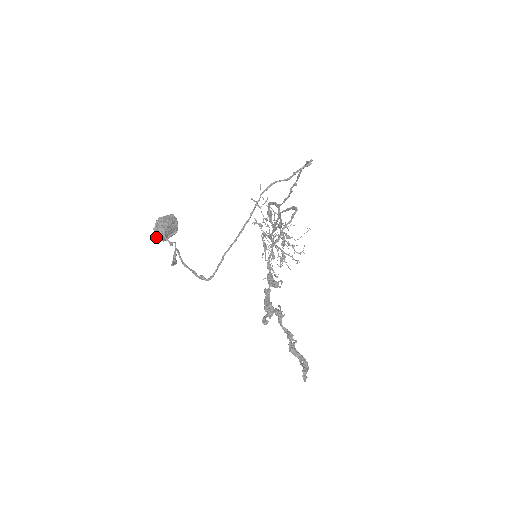
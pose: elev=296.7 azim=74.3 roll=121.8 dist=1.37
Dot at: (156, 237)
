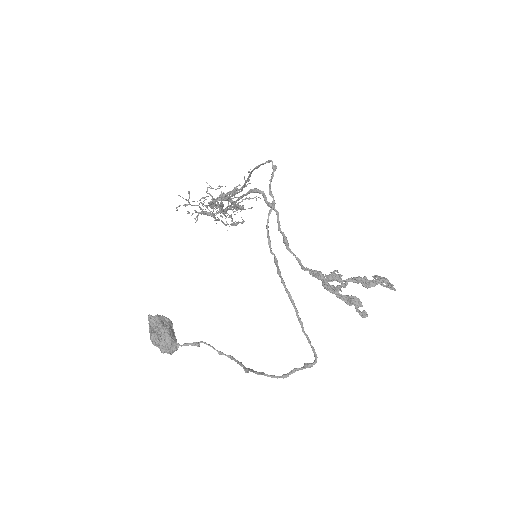
Dot at: occluded
